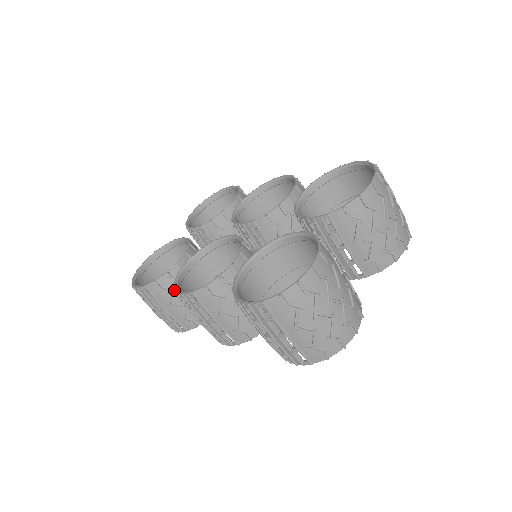
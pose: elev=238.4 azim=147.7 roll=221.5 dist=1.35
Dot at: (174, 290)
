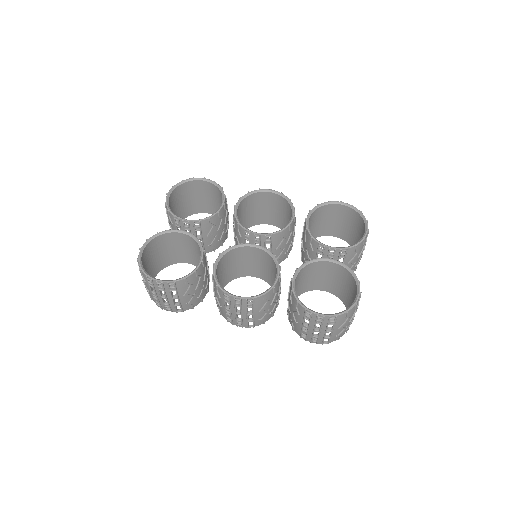
Dot at: (225, 293)
